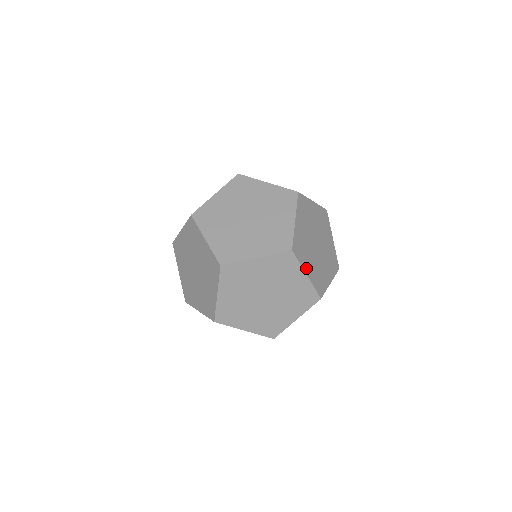
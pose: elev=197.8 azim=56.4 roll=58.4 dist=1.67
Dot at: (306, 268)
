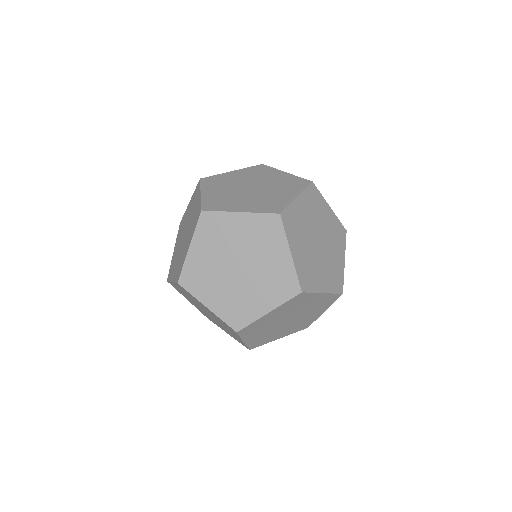
Dot at: occluded
